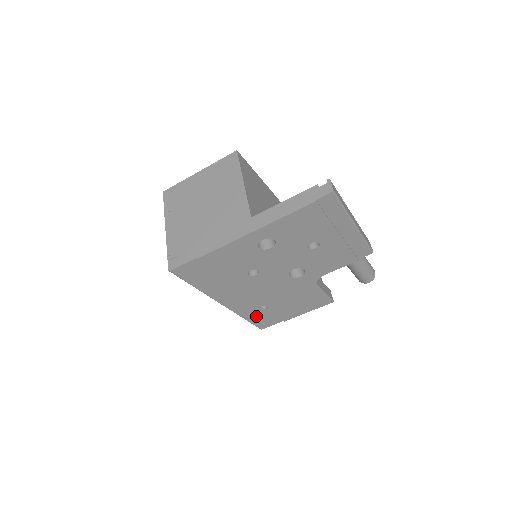
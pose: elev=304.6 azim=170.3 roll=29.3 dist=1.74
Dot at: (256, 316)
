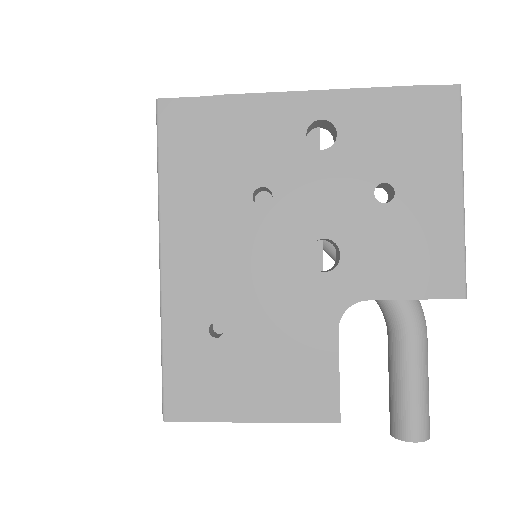
Dot at: (185, 355)
